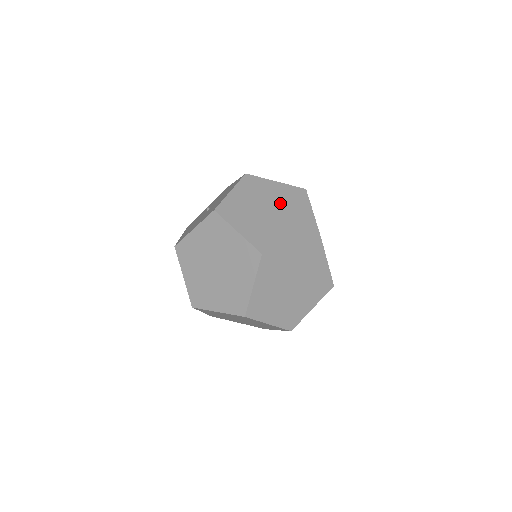
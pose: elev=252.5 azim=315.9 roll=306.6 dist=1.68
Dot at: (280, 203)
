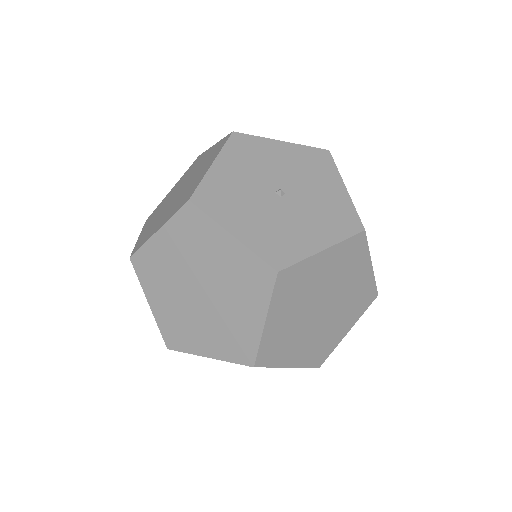
Dot at: occluded
